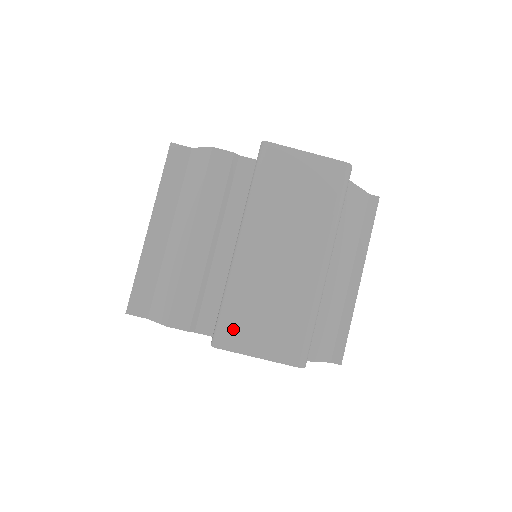
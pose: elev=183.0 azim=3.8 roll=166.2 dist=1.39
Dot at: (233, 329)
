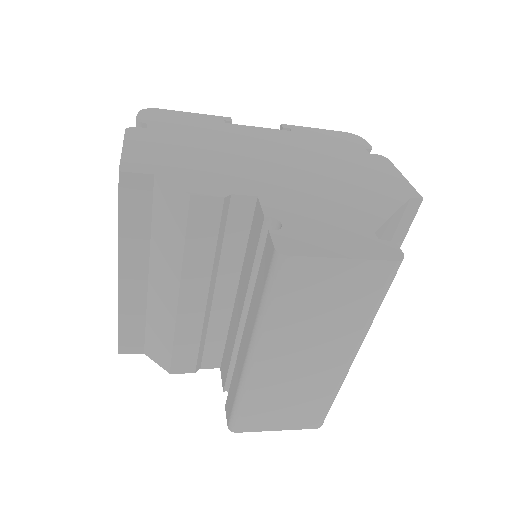
Dot at: (251, 419)
